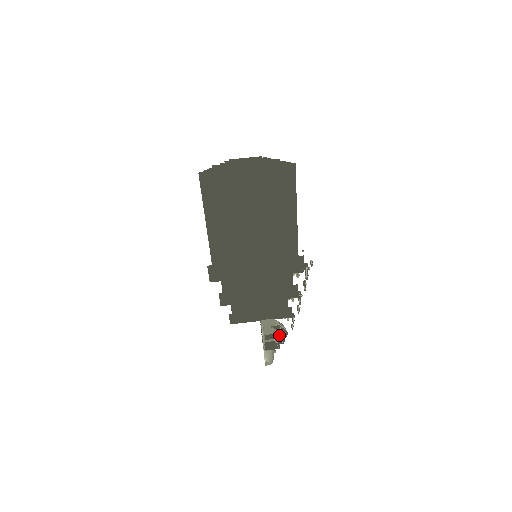
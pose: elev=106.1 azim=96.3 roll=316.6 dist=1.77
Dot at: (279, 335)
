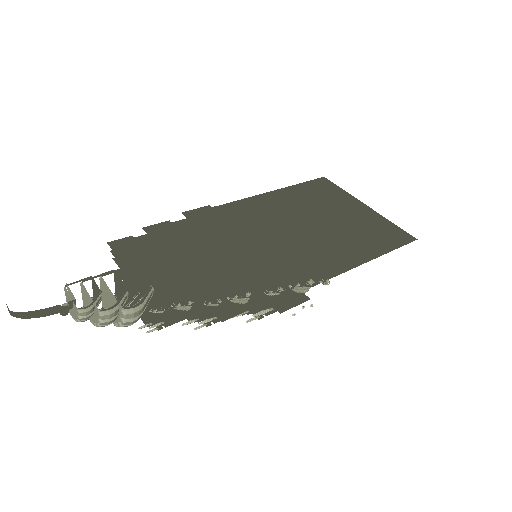
Dot at: (124, 295)
